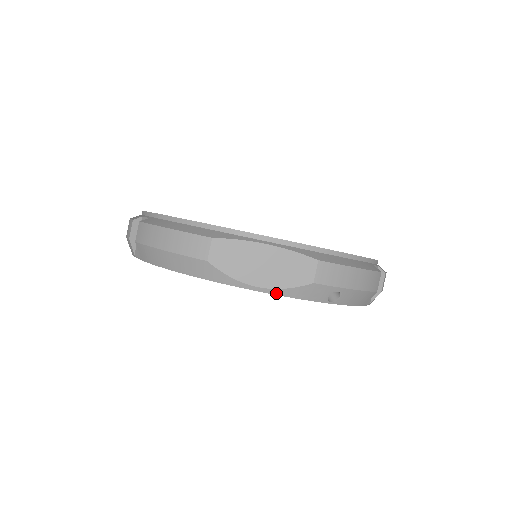
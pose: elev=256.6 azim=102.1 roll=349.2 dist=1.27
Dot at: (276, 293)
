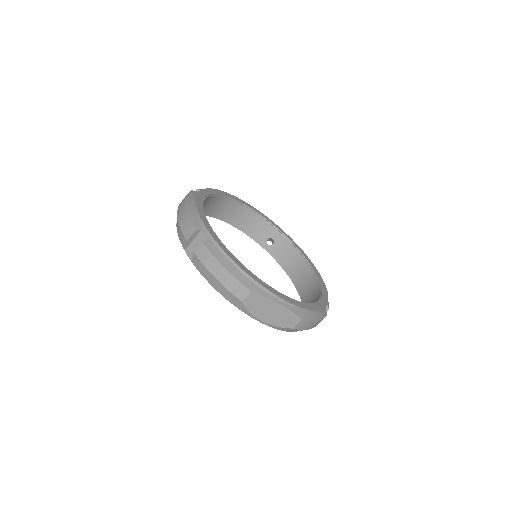
Dot at: (270, 326)
